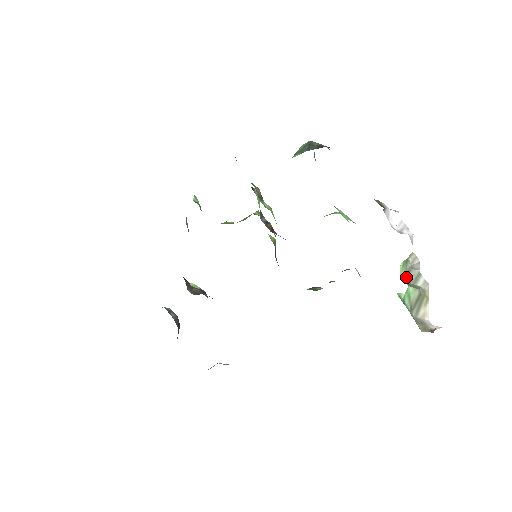
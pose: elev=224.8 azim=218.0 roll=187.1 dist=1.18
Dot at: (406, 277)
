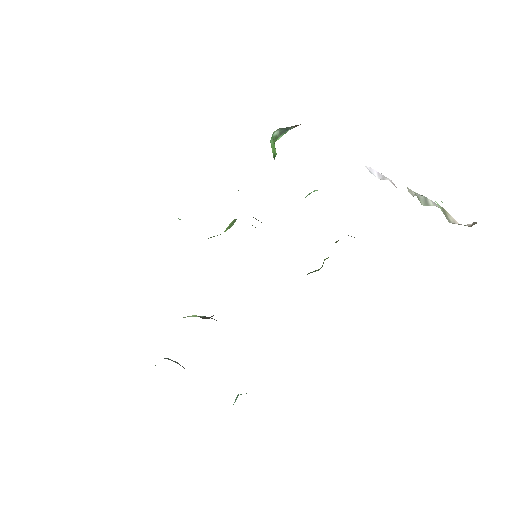
Dot at: (420, 202)
